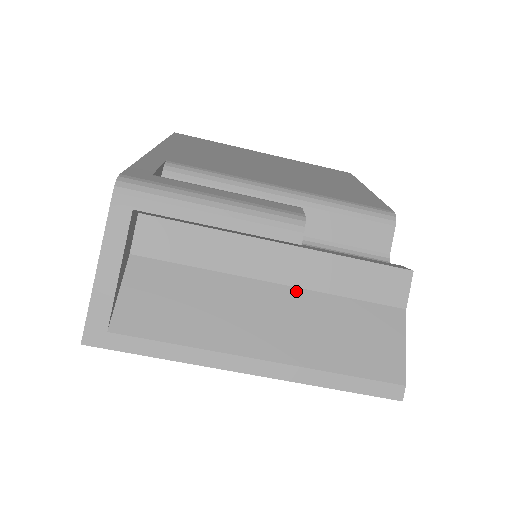
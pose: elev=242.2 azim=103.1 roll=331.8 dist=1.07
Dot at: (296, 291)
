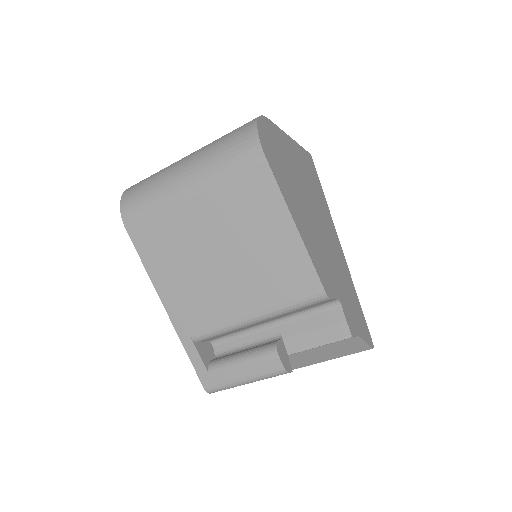
Dot at: (302, 353)
